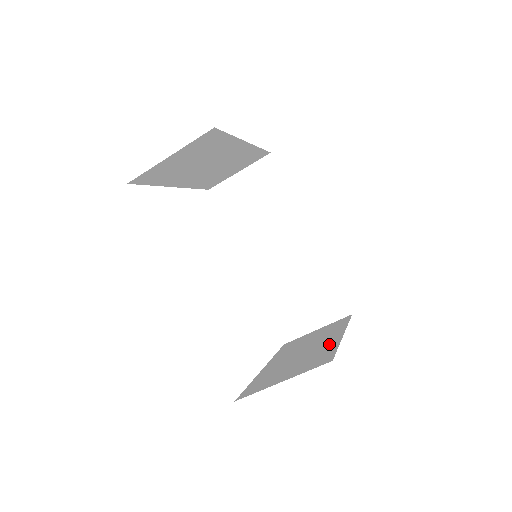
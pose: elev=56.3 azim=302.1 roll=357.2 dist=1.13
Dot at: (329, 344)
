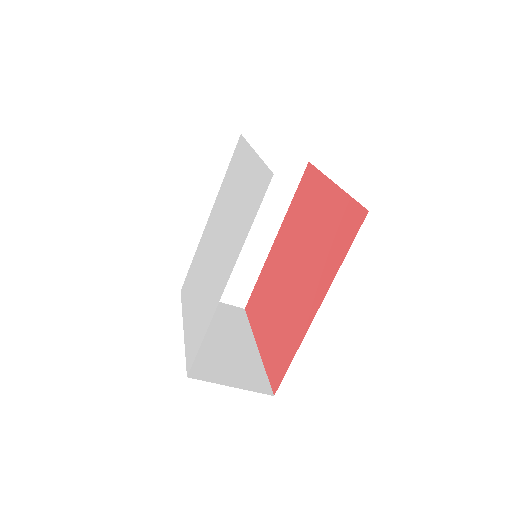
Dot at: (251, 355)
